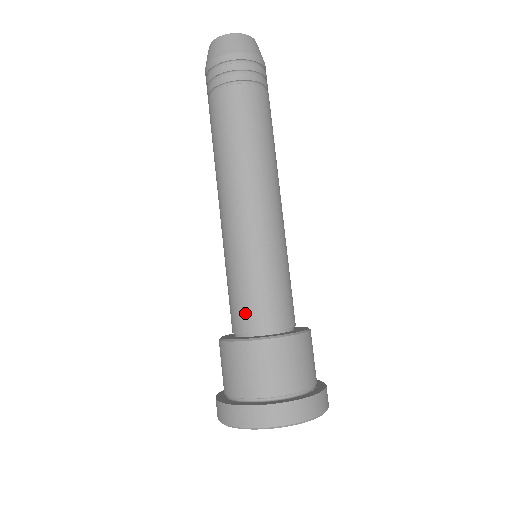
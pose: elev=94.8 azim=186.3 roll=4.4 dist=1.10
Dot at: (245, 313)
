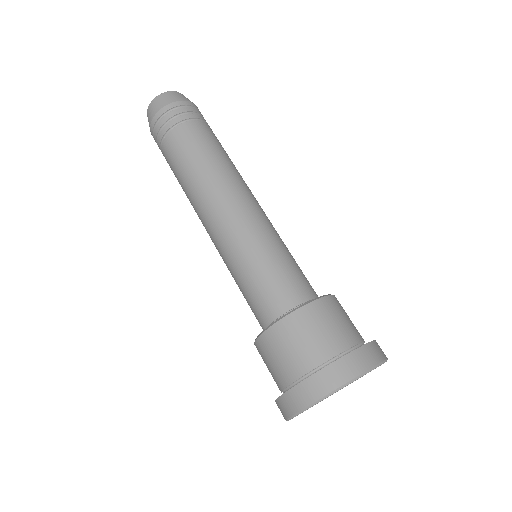
Dot at: (256, 312)
